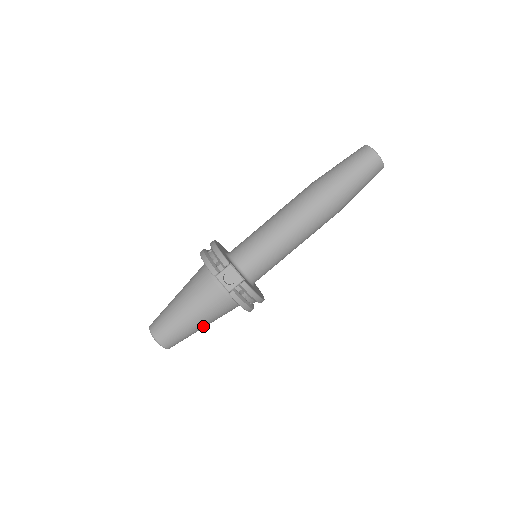
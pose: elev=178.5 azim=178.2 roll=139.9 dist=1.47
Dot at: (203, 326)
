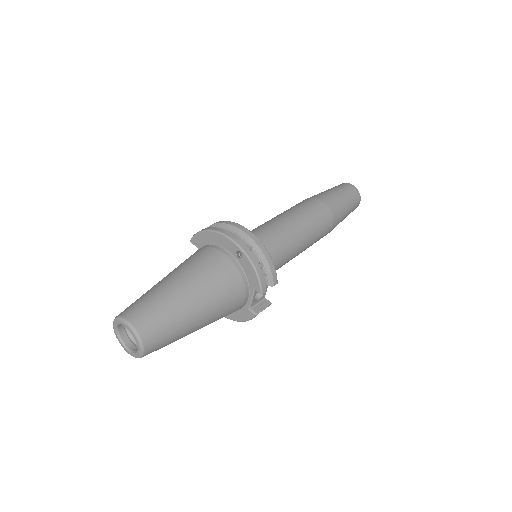
Dot at: occluded
